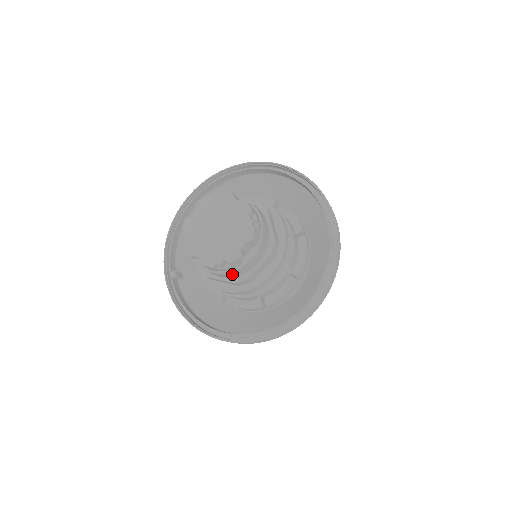
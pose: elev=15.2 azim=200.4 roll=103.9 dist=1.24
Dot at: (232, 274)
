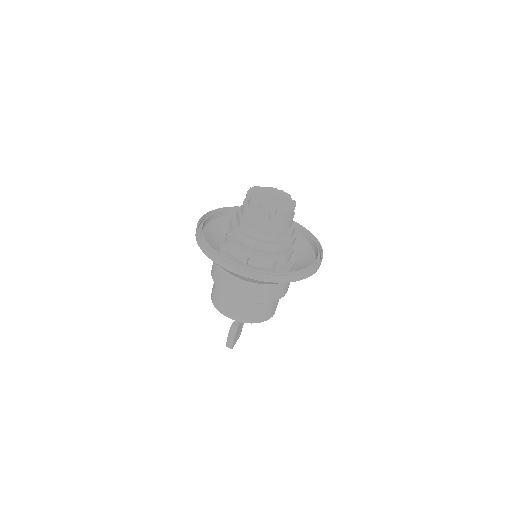
Dot at: (291, 222)
